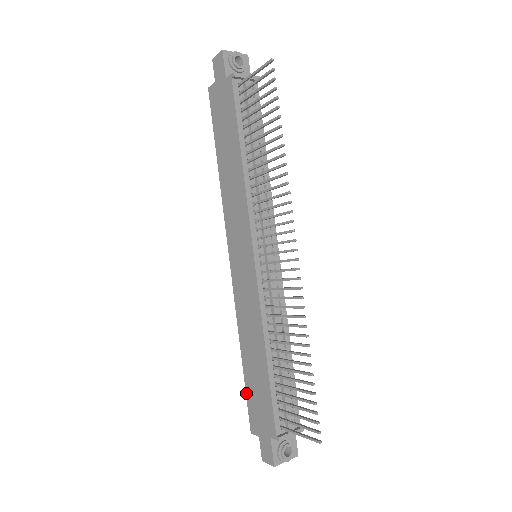
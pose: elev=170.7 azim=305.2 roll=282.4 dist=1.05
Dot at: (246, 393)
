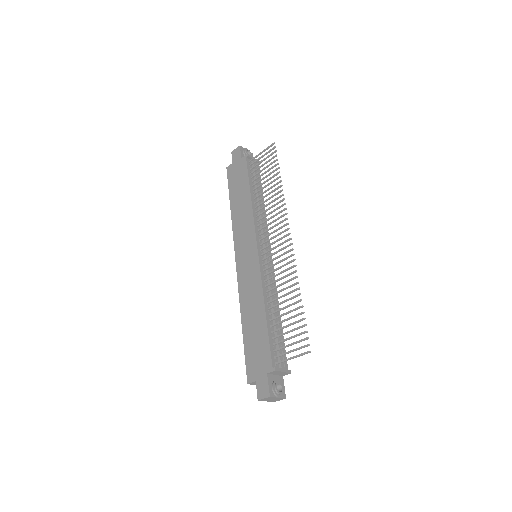
Dot at: (245, 352)
